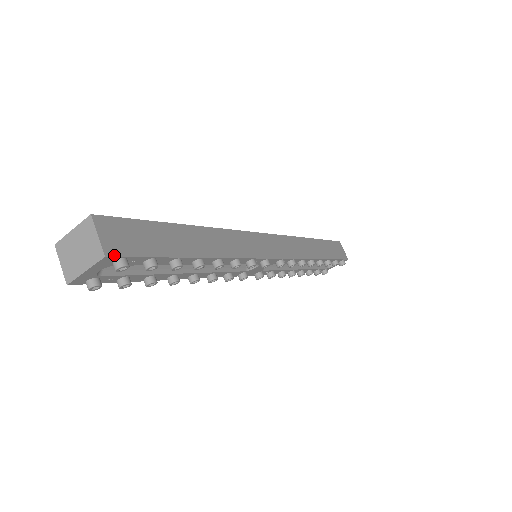
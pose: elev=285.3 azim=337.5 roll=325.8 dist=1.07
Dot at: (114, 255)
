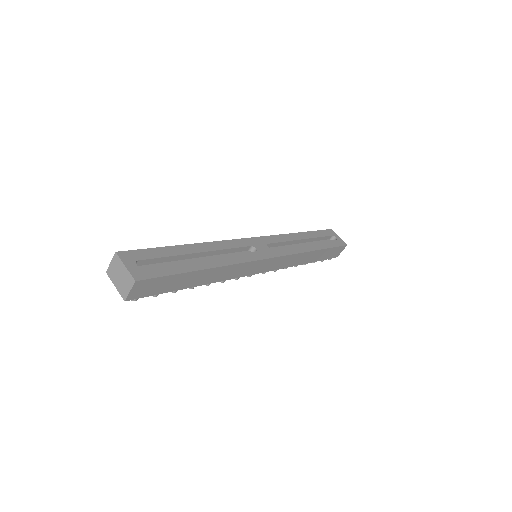
Dot at: (131, 299)
